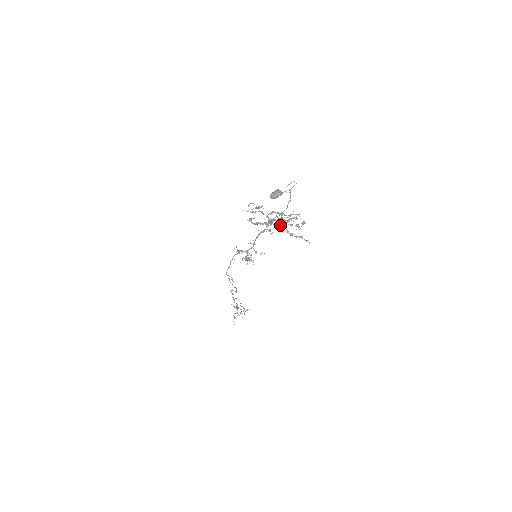
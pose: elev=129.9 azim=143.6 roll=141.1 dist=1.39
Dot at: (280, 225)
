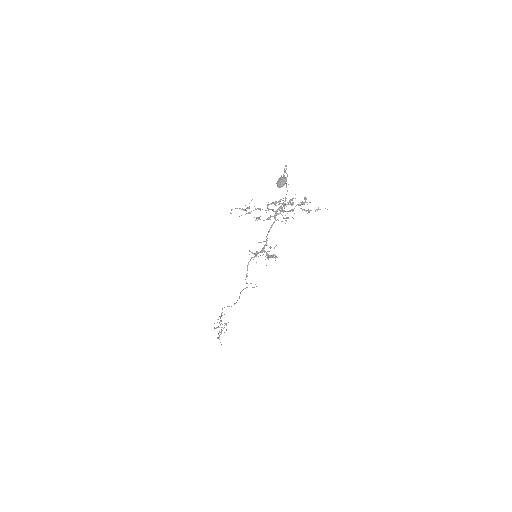
Dot at: (293, 209)
